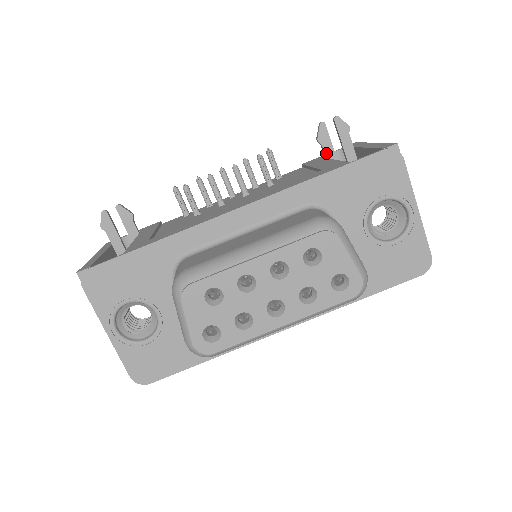
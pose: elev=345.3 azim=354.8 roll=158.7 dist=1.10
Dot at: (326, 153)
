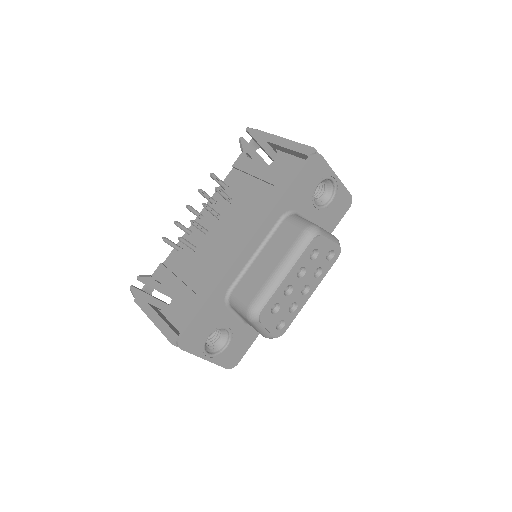
Dot at: (252, 156)
